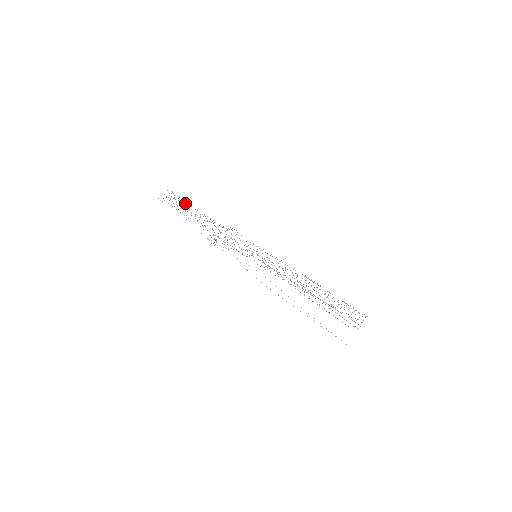
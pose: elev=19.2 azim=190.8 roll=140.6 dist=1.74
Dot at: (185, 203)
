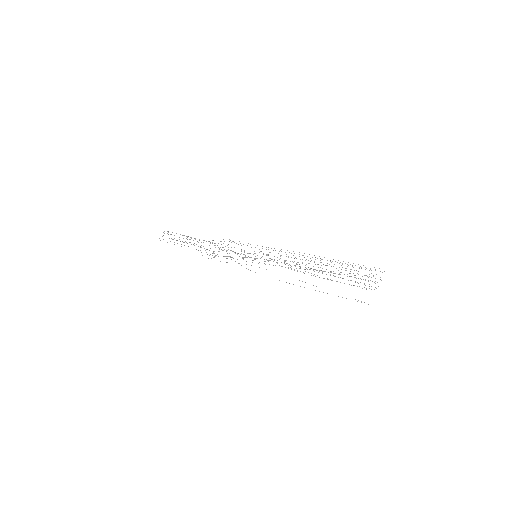
Dot at: occluded
